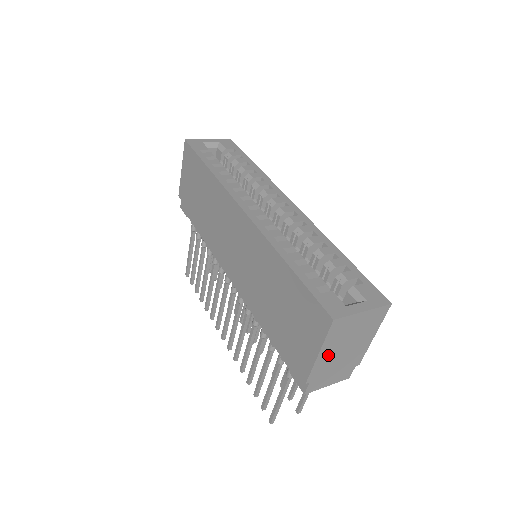
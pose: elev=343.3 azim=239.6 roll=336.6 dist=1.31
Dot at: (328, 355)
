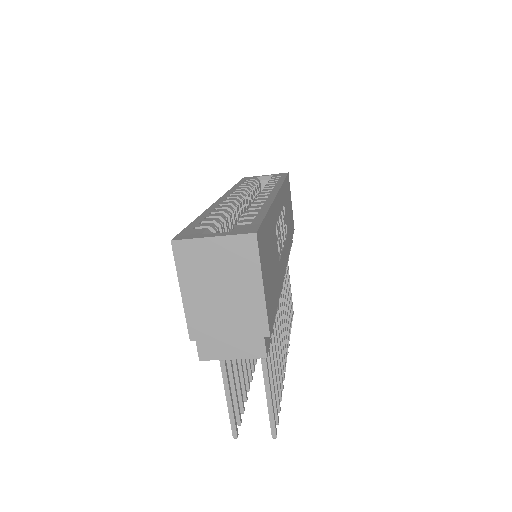
Dot at: (199, 299)
